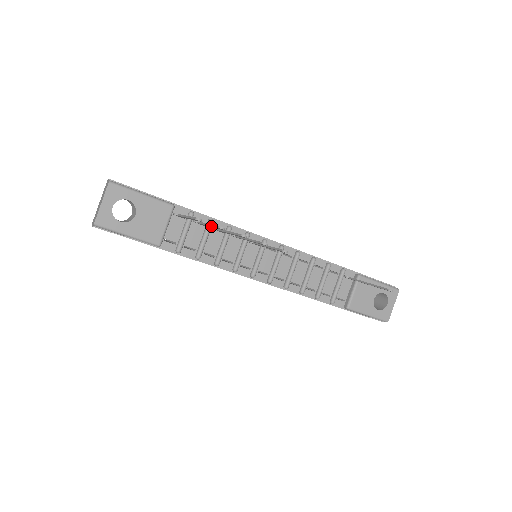
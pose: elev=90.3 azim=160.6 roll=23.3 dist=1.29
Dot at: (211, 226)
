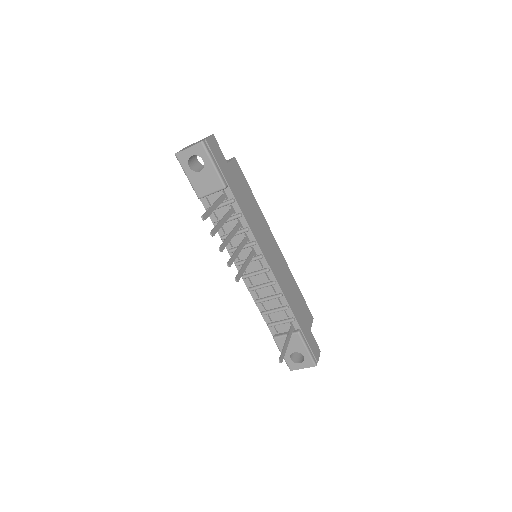
Dot at: (218, 224)
